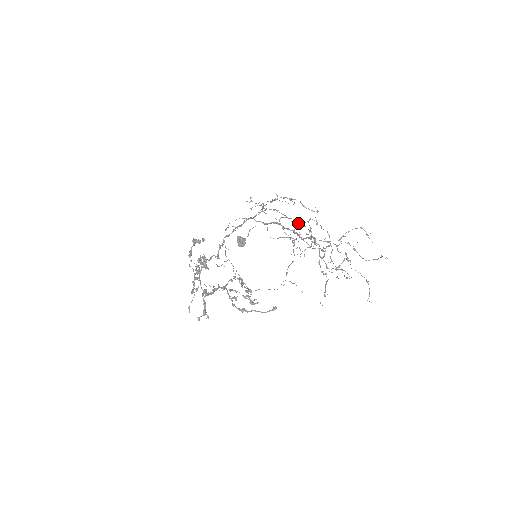
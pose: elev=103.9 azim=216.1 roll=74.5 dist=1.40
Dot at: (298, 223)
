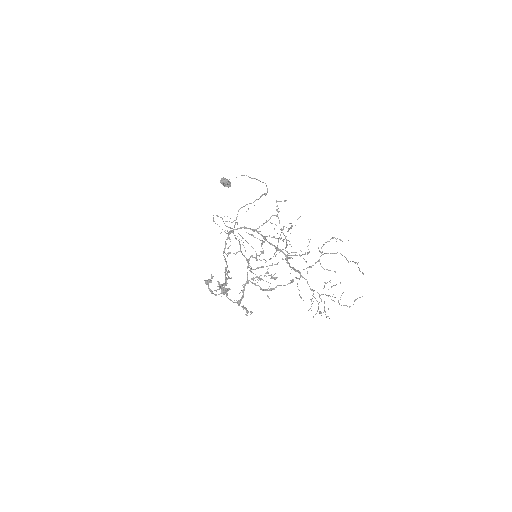
Dot at: occluded
